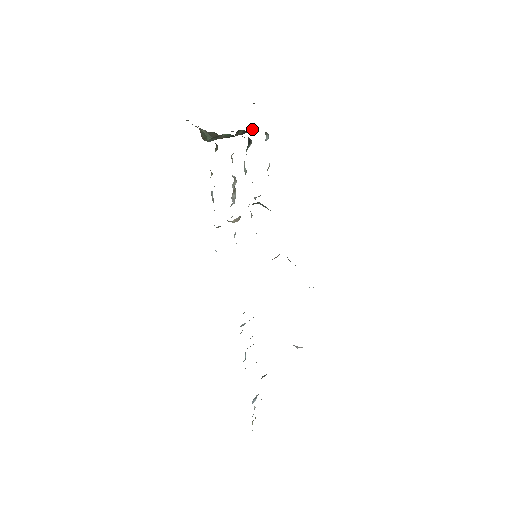
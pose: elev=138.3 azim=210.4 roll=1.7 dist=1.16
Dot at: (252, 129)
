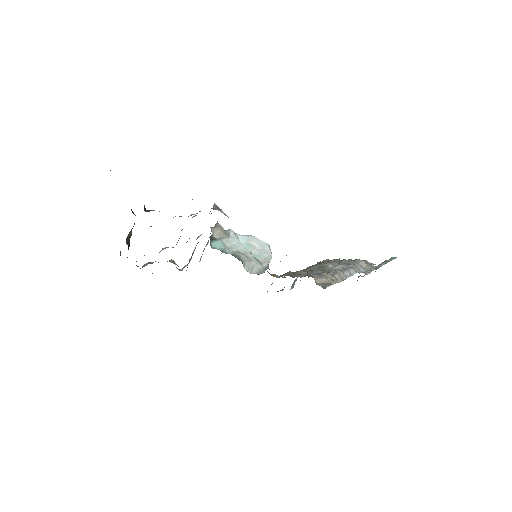
Dot at: occluded
